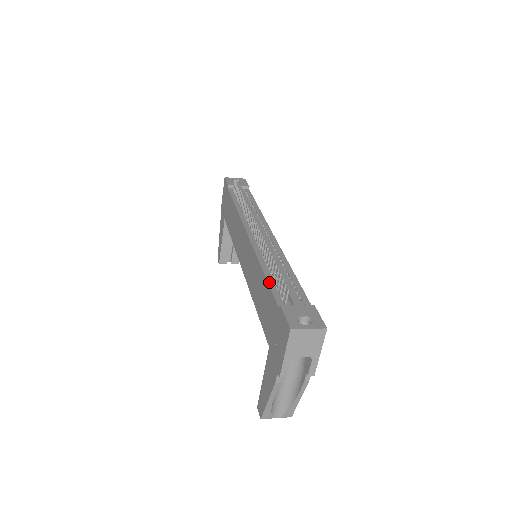
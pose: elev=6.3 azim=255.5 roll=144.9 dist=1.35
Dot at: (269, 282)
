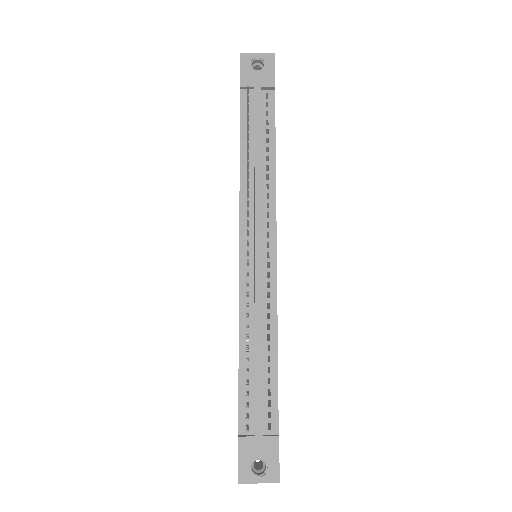
Dot at: (240, 379)
